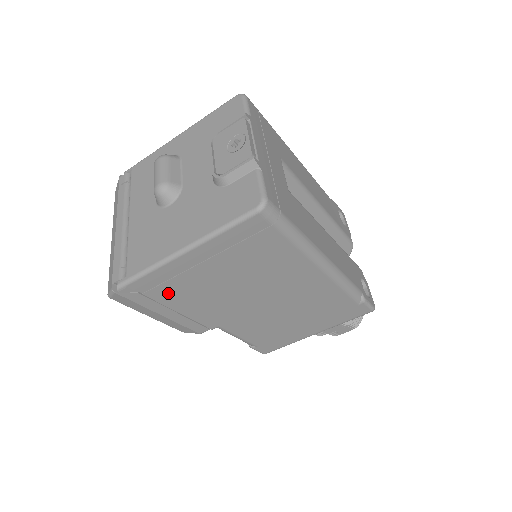
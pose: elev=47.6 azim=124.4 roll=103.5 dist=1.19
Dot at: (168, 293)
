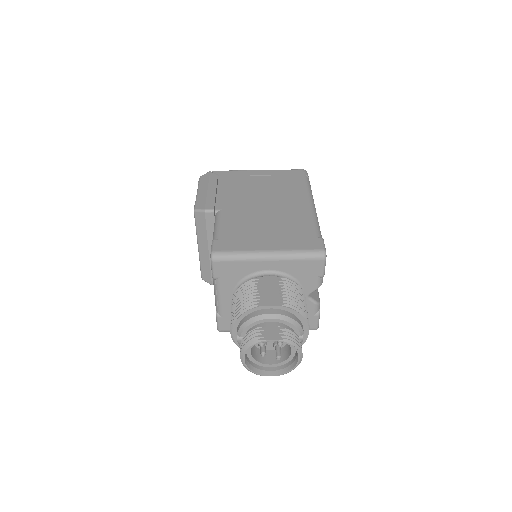
Dot at: (228, 181)
